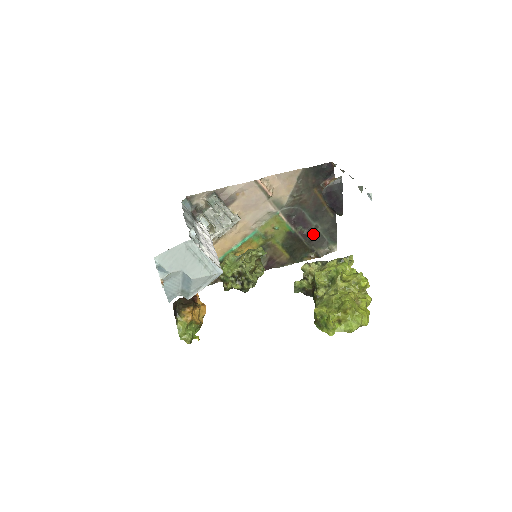
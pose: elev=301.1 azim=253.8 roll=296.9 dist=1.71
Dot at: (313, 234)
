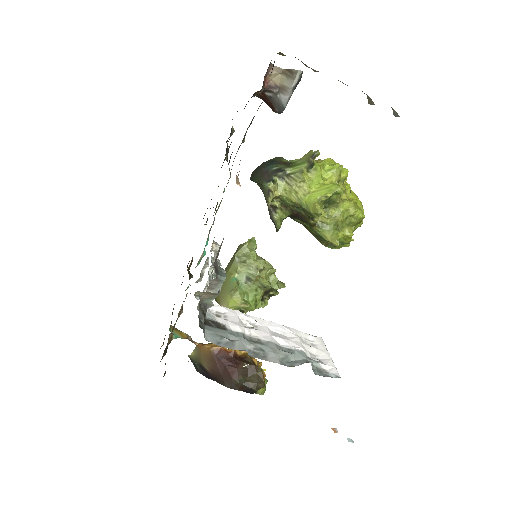
Dot at: occluded
